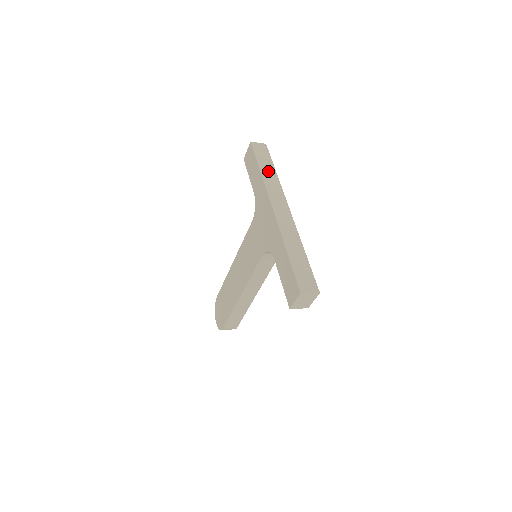
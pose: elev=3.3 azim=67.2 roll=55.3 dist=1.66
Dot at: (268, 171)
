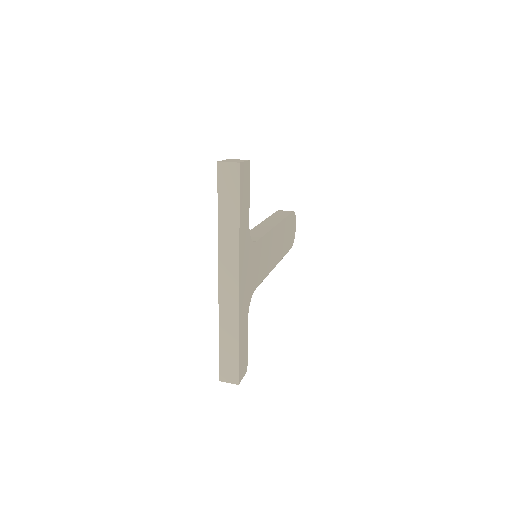
Dot at: (228, 220)
